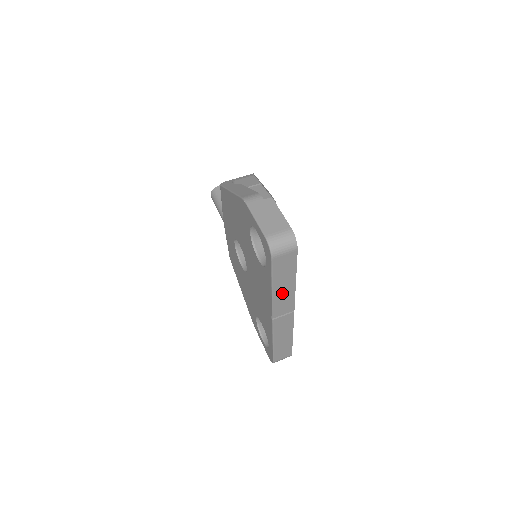
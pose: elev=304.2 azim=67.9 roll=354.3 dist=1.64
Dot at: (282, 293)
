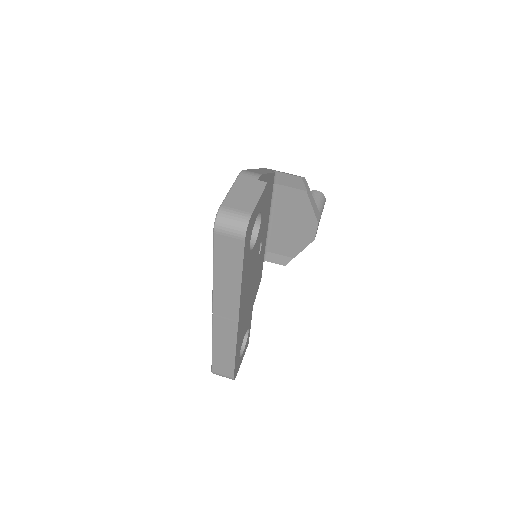
Dot at: (225, 287)
